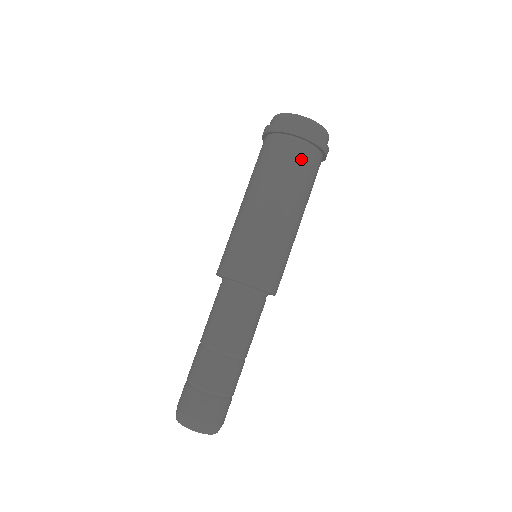
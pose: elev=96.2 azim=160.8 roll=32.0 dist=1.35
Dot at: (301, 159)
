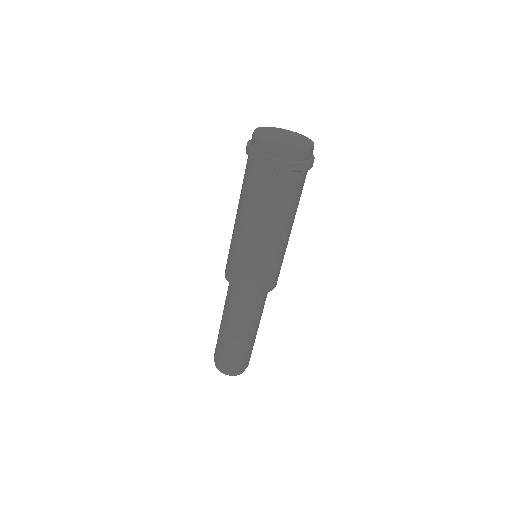
Dot at: (284, 188)
